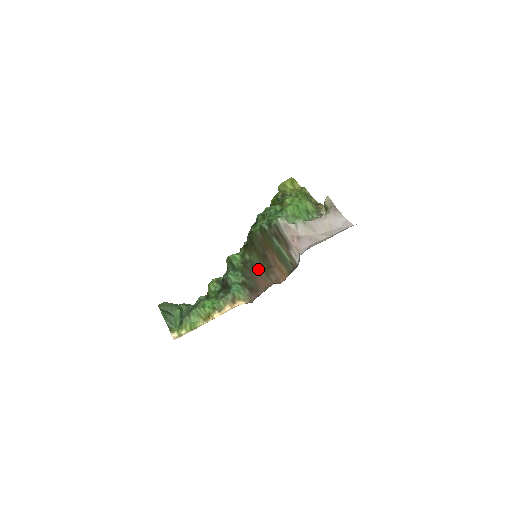
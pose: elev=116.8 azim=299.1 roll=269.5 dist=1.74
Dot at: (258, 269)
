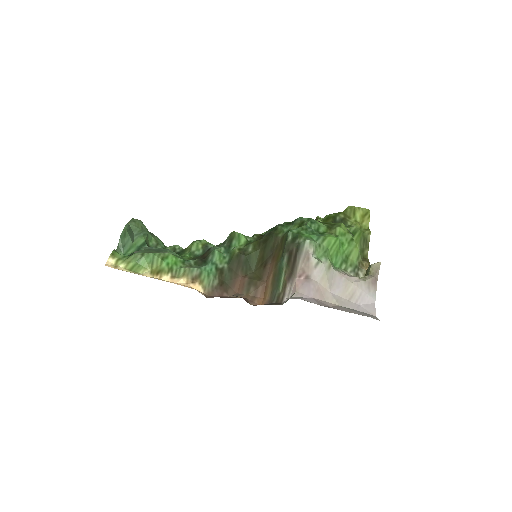
Dot at: (248, 270)
